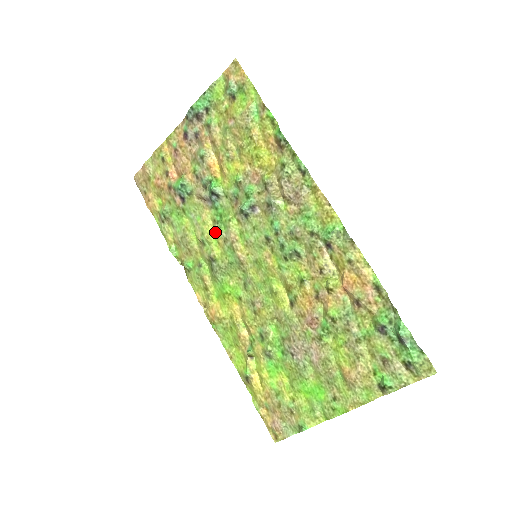
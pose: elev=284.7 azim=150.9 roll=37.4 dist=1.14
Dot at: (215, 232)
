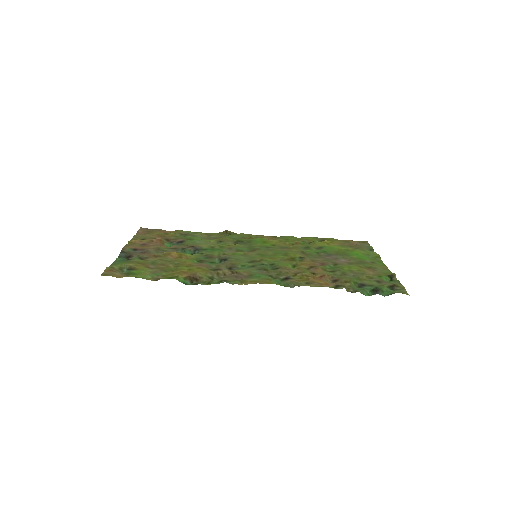
Dot at: (220, 247)
